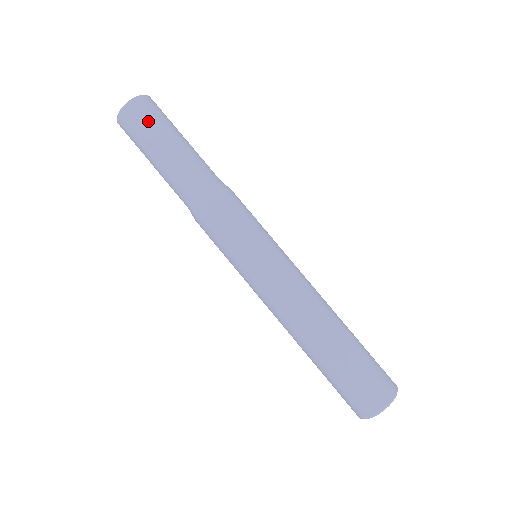
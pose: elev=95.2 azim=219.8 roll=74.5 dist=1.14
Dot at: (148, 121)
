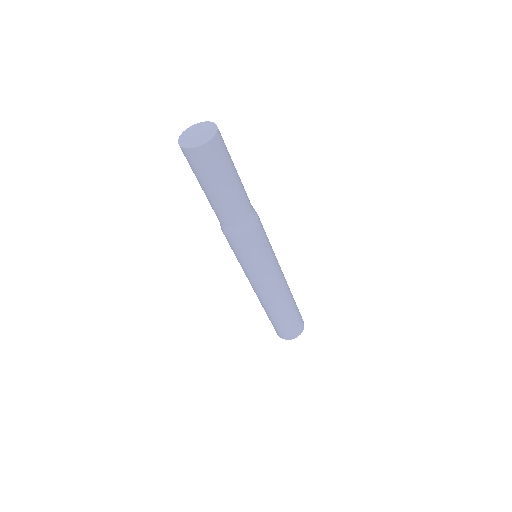
Dot at: (213, 167)
